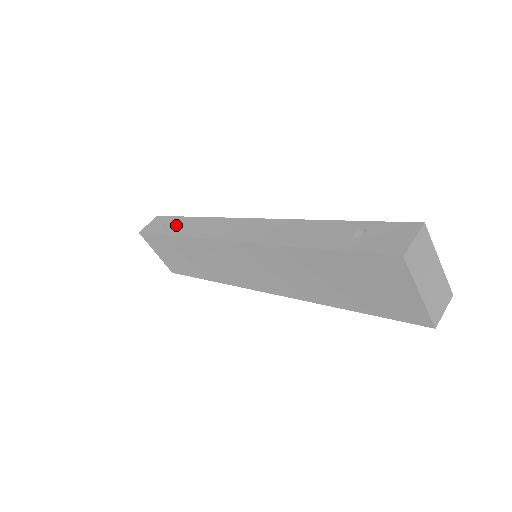
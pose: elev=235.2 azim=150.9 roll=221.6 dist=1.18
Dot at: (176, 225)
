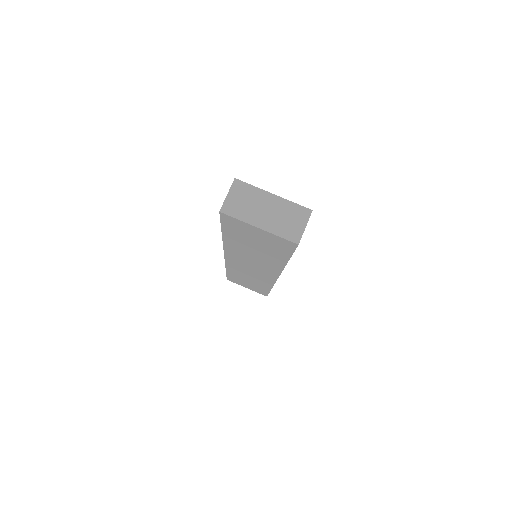
Dot at: occluded
